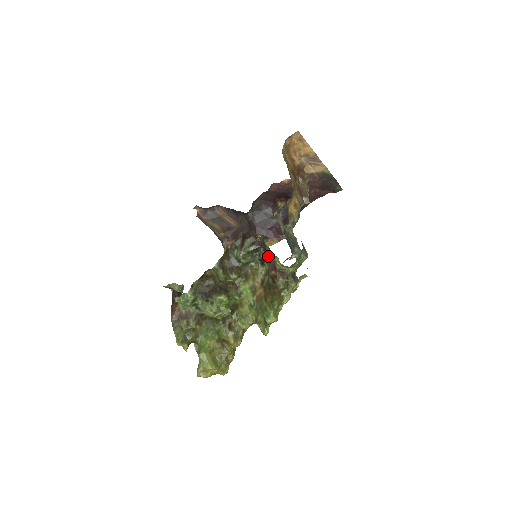
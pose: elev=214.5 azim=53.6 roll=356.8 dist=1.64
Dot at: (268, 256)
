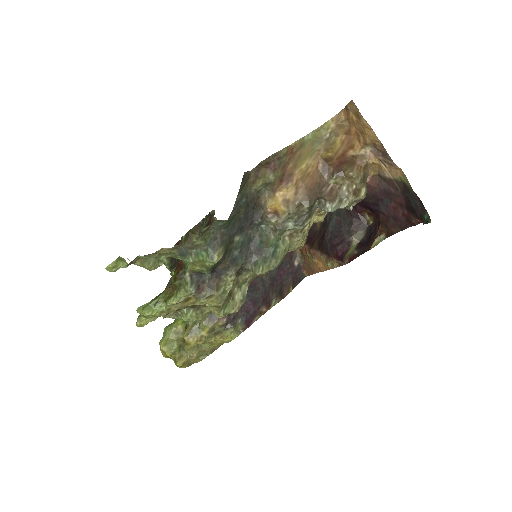
Dot at: occluded
